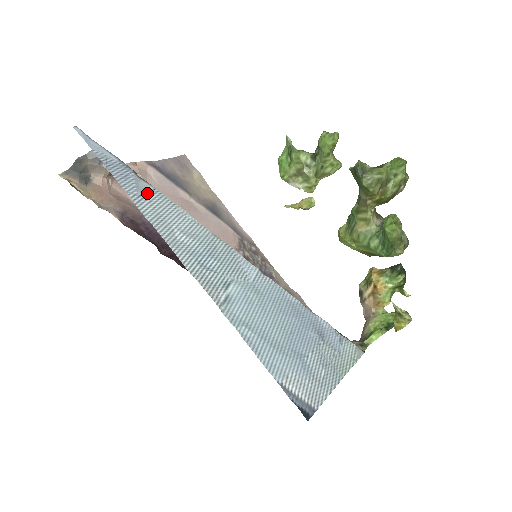
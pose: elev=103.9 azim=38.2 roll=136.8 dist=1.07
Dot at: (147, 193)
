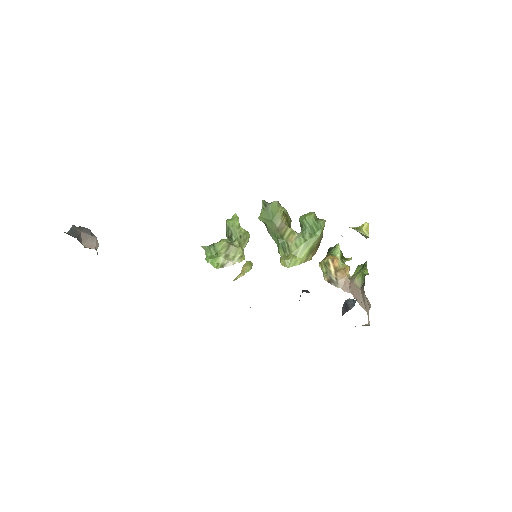
Dot at: occluded
